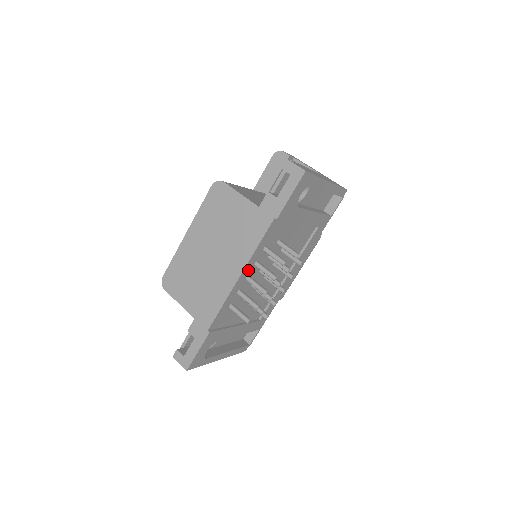
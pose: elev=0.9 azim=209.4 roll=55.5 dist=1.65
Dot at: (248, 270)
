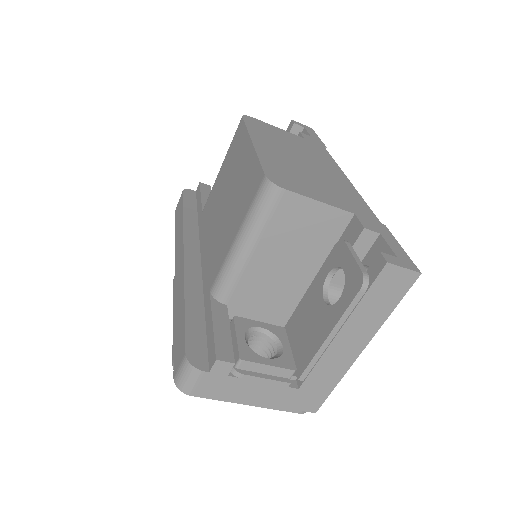
Dot at: occluded
